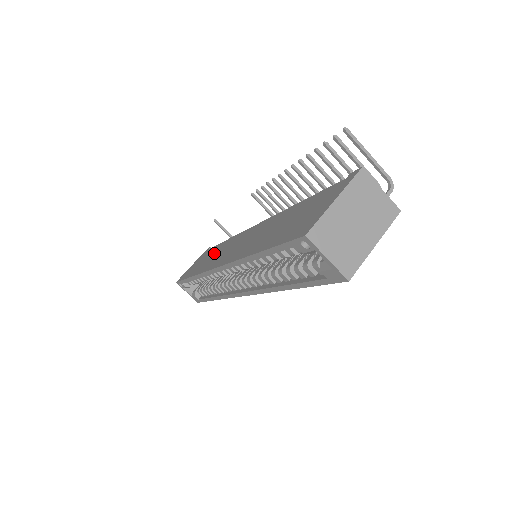
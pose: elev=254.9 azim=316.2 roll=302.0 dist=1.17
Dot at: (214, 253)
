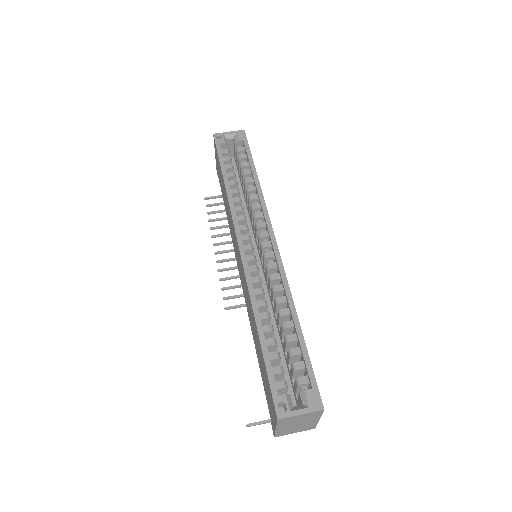
Dot at: (254, 334)
